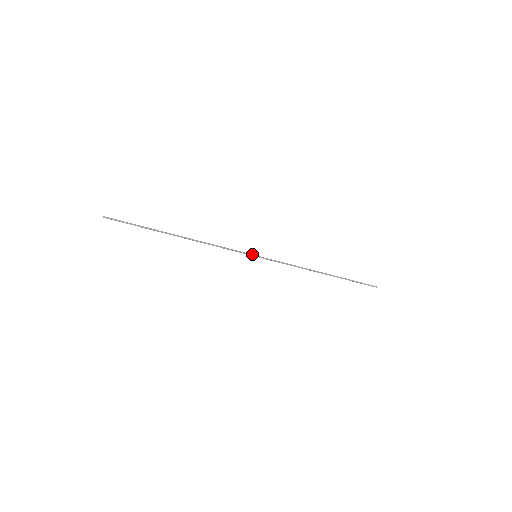
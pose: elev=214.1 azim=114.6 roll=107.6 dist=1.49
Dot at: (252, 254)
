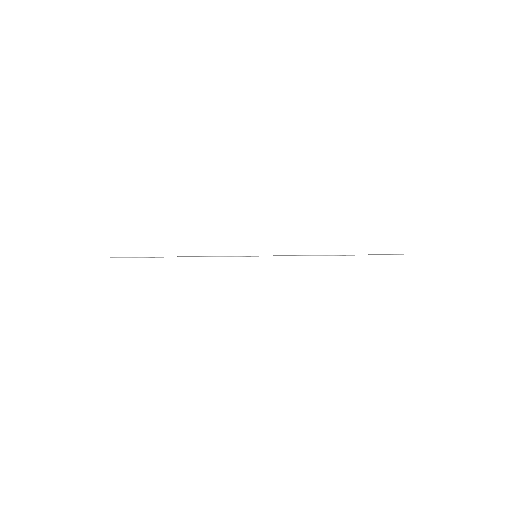
Dot at: (252, 256)
